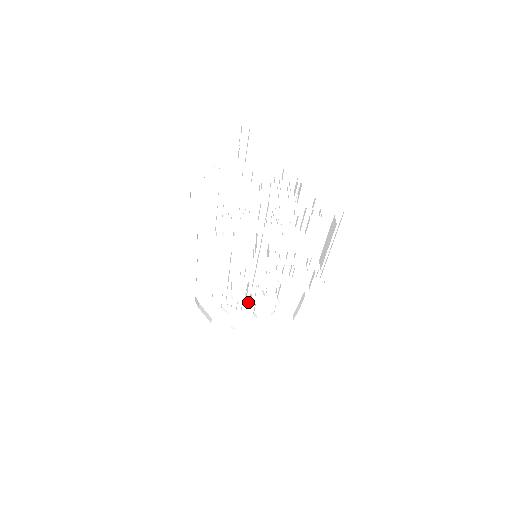
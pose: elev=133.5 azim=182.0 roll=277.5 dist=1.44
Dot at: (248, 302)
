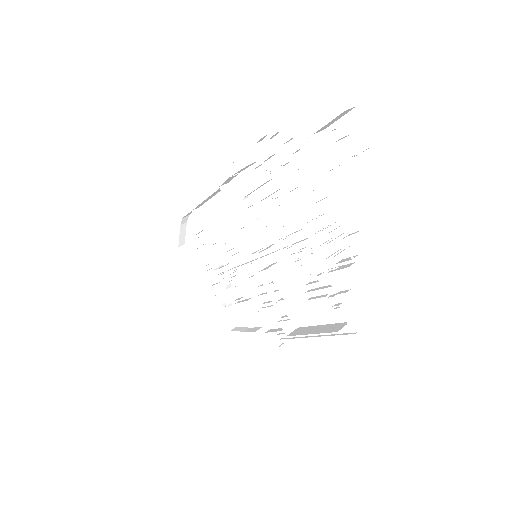
Dot at: (217, 273)
